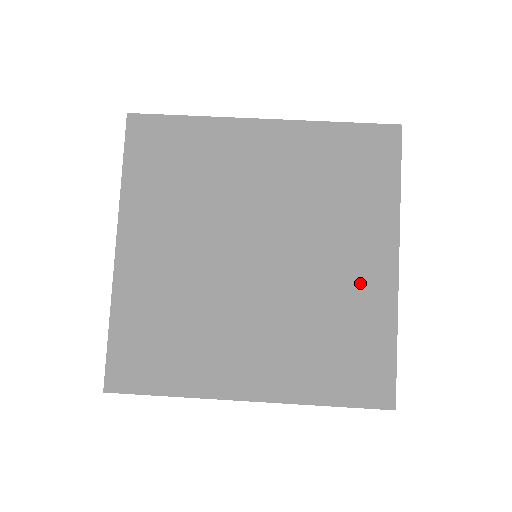
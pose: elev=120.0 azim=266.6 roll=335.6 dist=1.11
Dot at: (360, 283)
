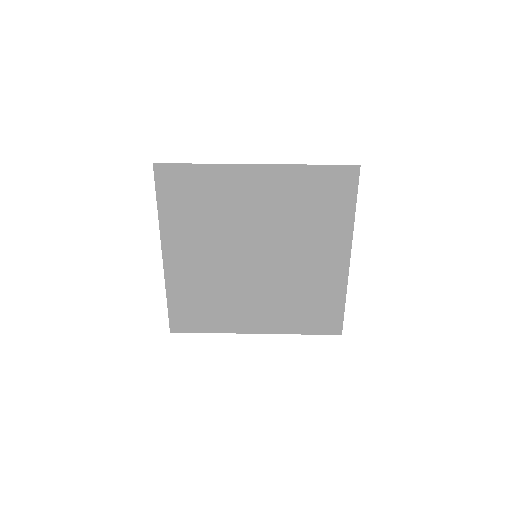
Dot at: (324, 271)
